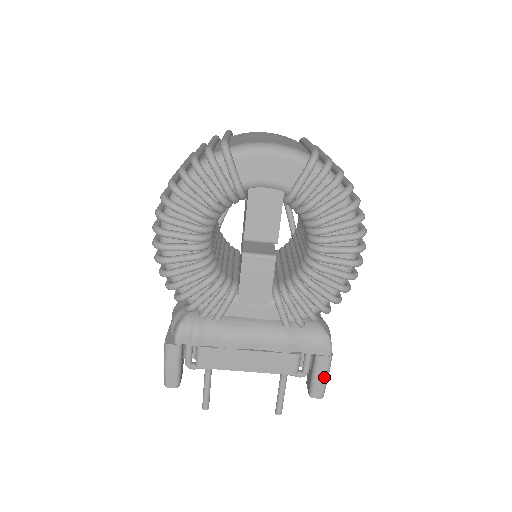
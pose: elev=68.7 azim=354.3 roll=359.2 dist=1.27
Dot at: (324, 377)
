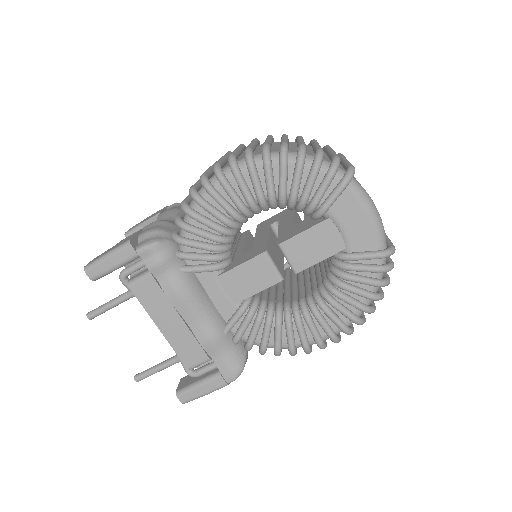
Dot at: (204, 392)
